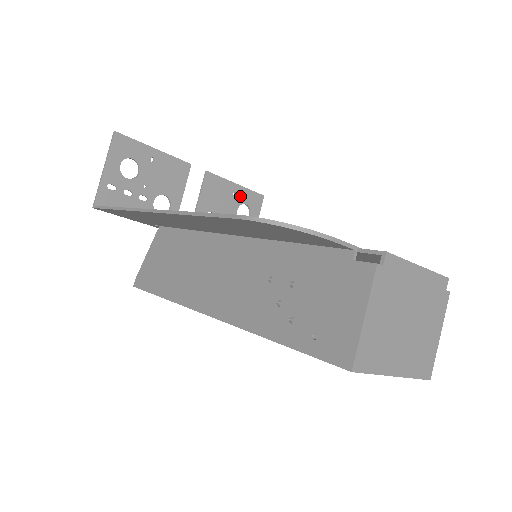
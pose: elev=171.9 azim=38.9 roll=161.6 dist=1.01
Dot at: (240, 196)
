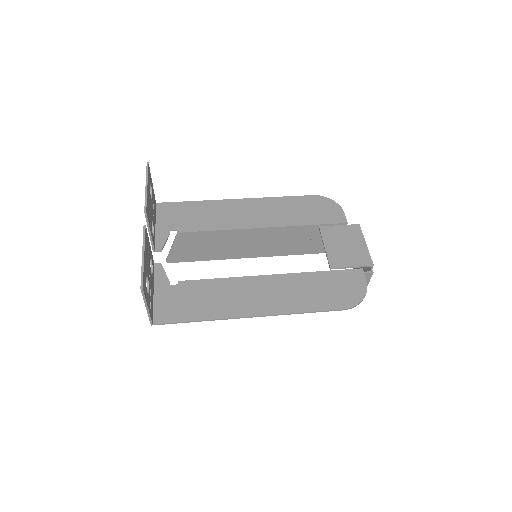
Dot at: (149, 188)
